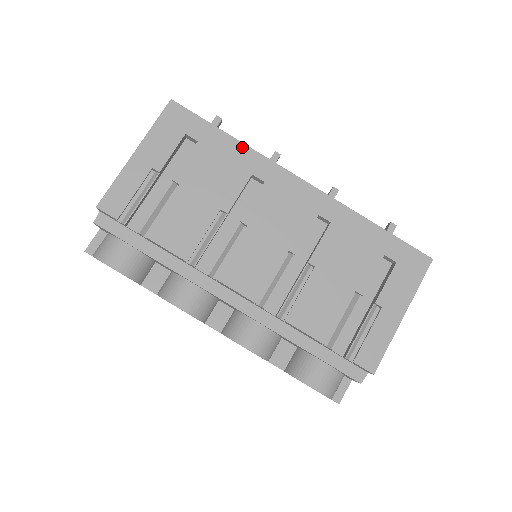
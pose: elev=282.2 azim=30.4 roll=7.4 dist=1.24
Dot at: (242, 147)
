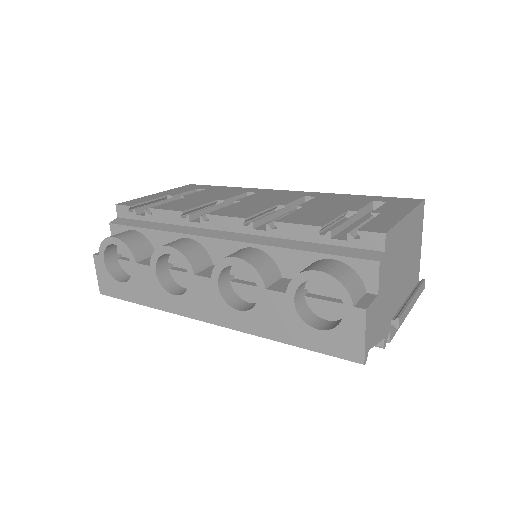
Dot at: (240, 188)
